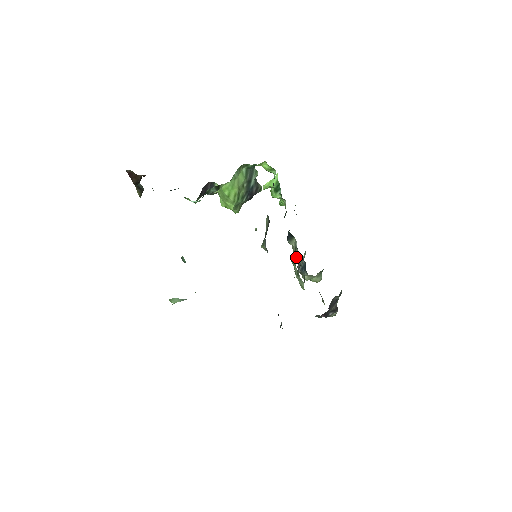
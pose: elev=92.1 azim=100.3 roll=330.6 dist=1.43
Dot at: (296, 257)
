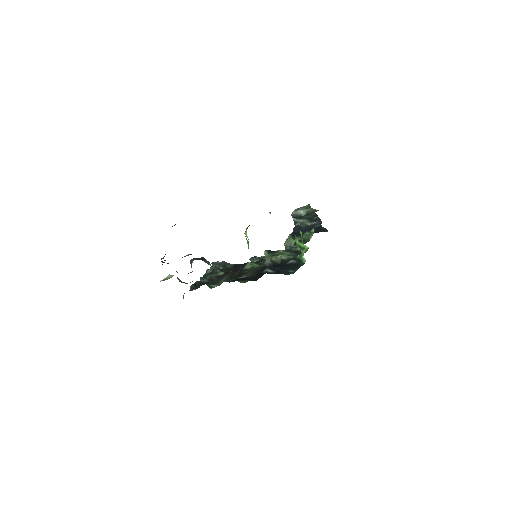
Dot at: occluded
